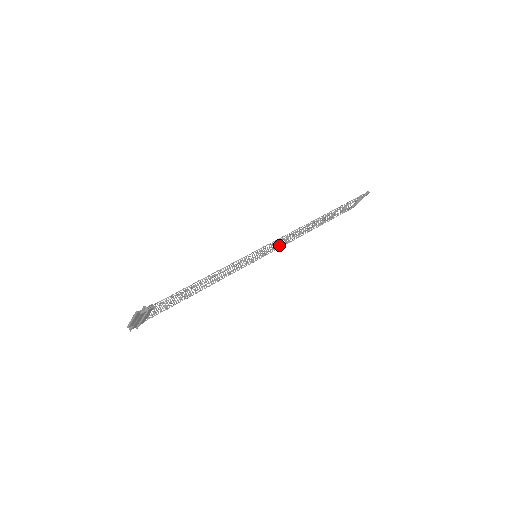
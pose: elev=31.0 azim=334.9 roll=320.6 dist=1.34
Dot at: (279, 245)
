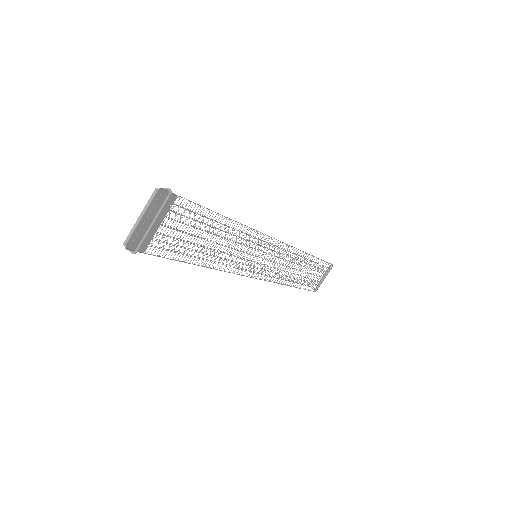
Dot at: occluded
